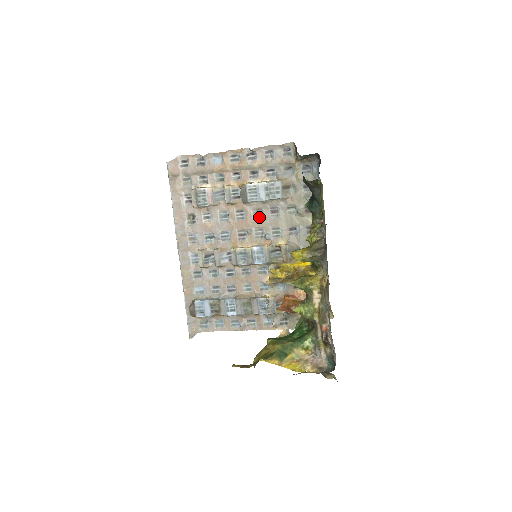
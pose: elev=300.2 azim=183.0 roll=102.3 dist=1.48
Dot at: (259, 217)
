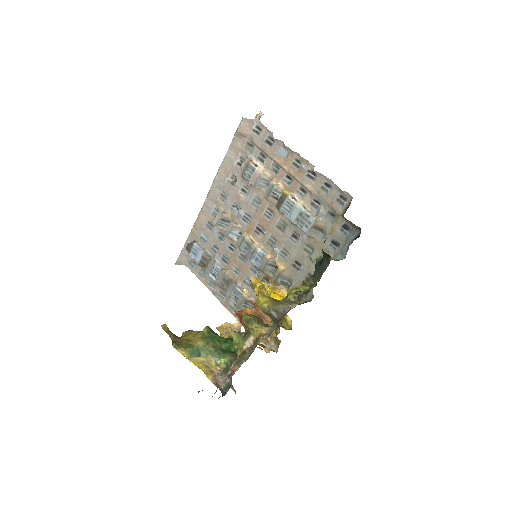
Dot at: (281, 229)
